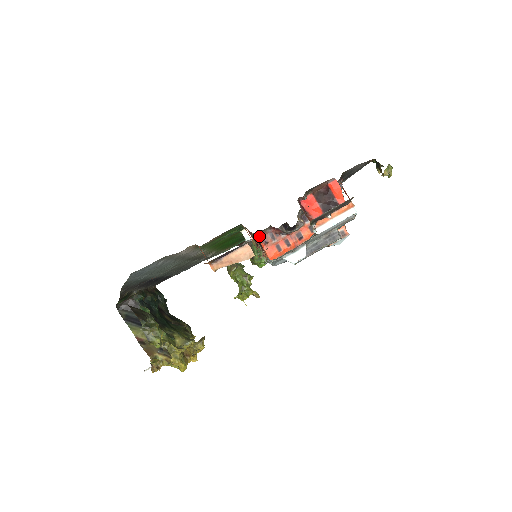
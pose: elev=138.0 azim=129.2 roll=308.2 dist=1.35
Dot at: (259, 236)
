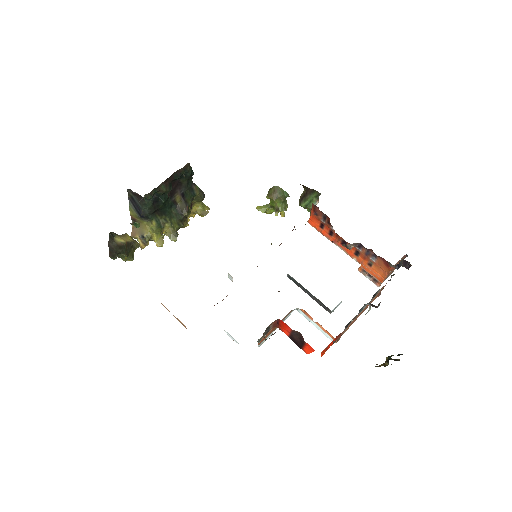
Dot at: (315, 206)
